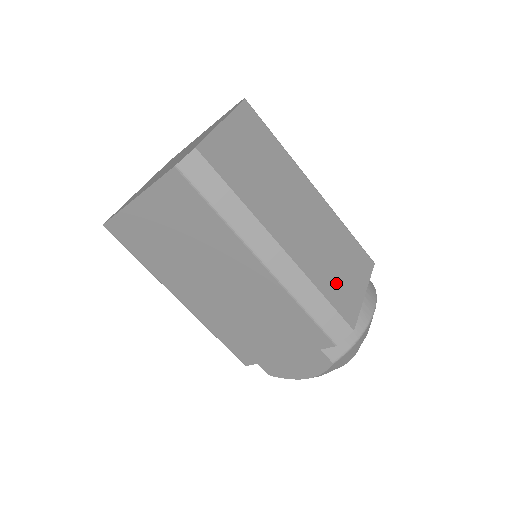
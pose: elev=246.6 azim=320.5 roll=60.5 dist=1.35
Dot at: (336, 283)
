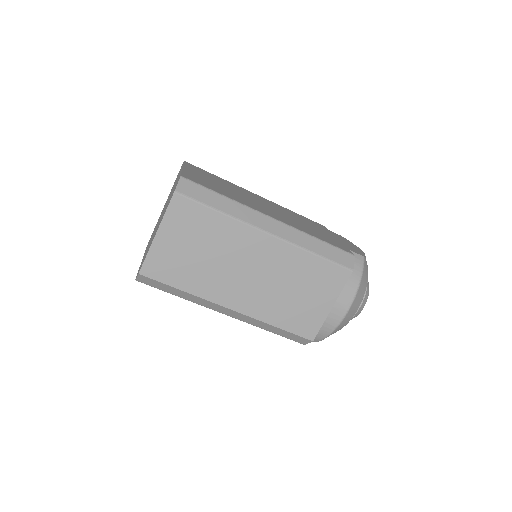
Dot at: (294, 312)
